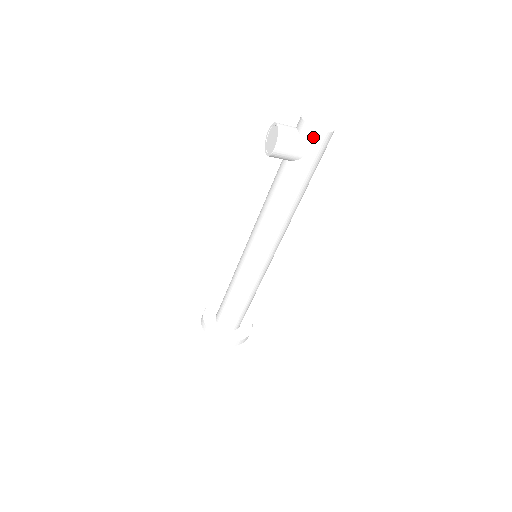
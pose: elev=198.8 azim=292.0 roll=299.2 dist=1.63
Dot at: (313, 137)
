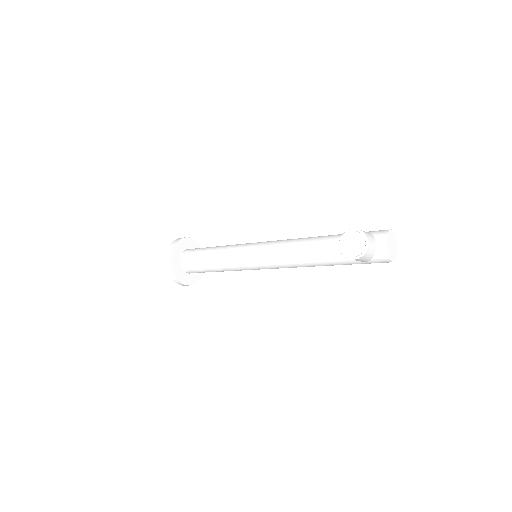
Dot at: (383, 261)
